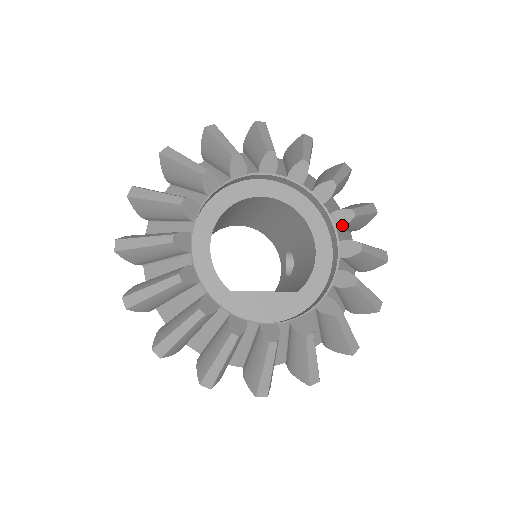
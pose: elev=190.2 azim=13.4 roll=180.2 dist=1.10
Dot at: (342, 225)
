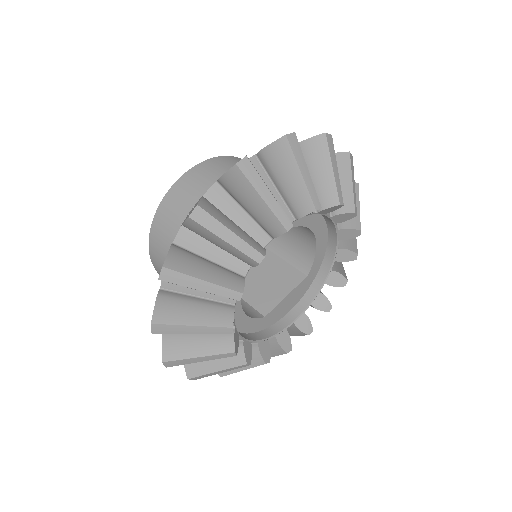
Dot at: (342, 221)
